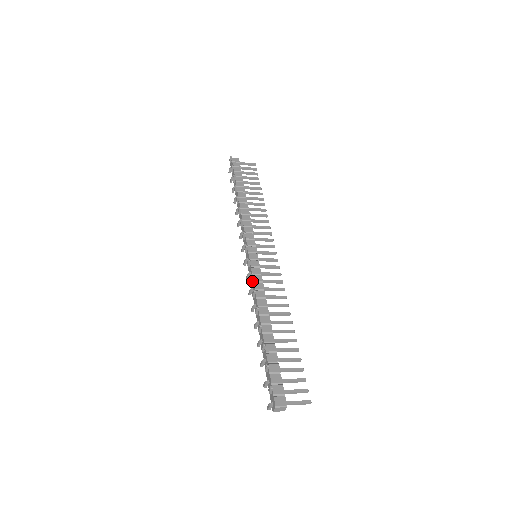
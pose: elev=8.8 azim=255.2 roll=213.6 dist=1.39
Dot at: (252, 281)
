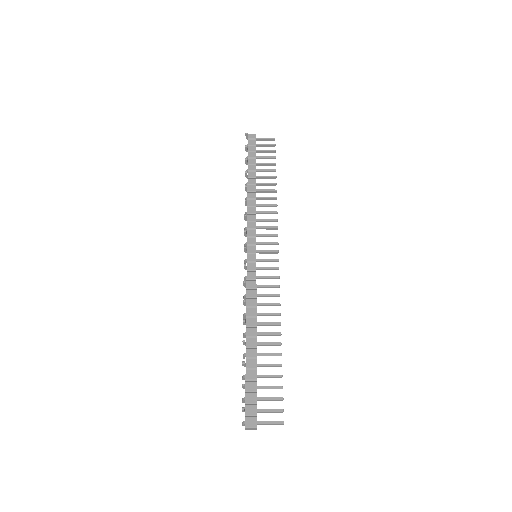
Dot at: (246, 287)
